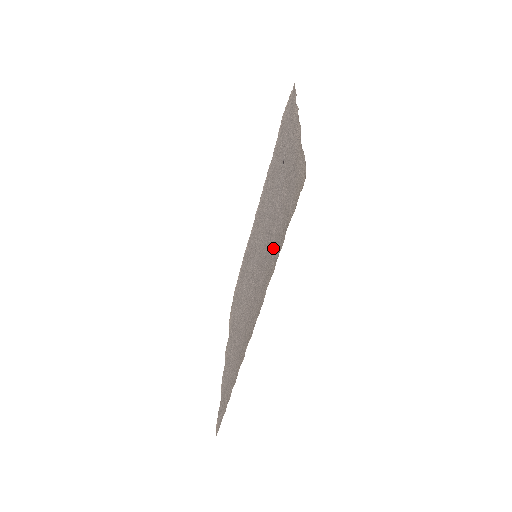
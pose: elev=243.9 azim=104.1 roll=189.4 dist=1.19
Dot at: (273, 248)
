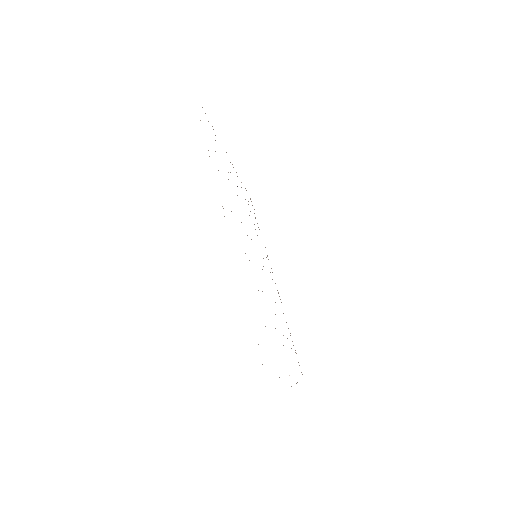
Dot at: occluded
